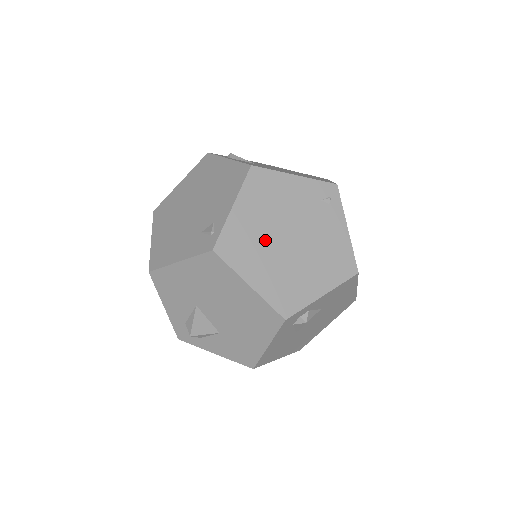
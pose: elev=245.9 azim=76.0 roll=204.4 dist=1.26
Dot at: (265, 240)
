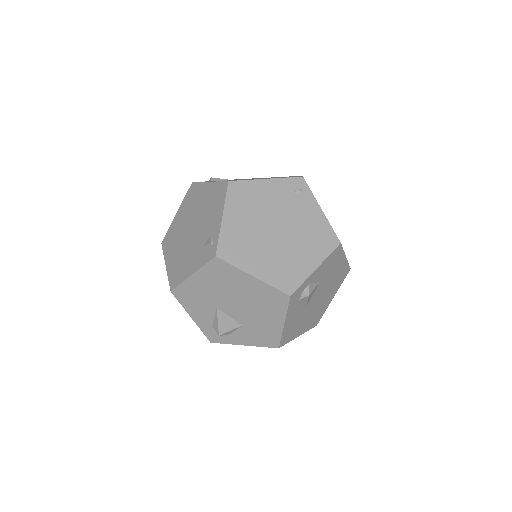
Dot at: (256, 237)
